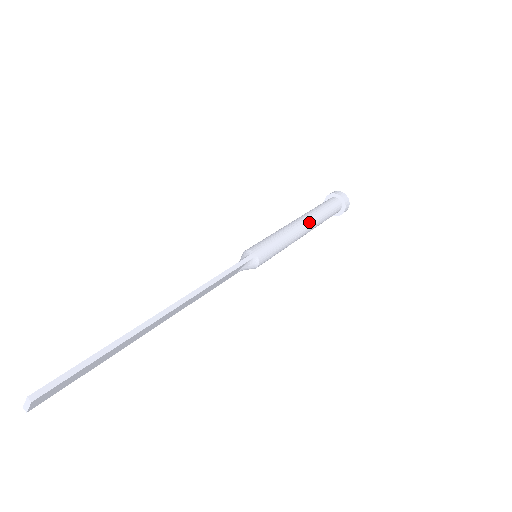
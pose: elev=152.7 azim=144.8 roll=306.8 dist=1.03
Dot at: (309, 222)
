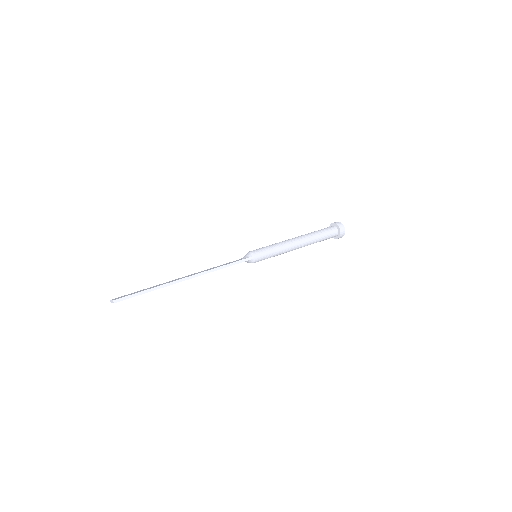
Dot at: (304, 243)
